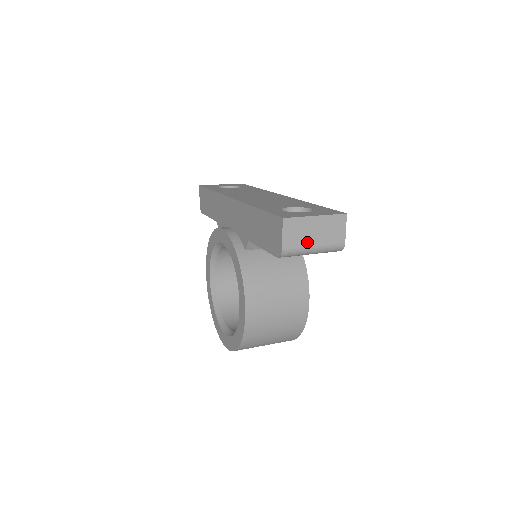
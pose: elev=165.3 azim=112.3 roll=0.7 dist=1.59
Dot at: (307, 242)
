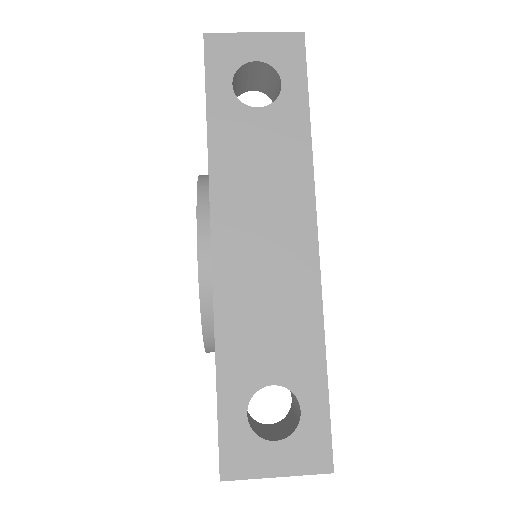
Dot at: occluded
